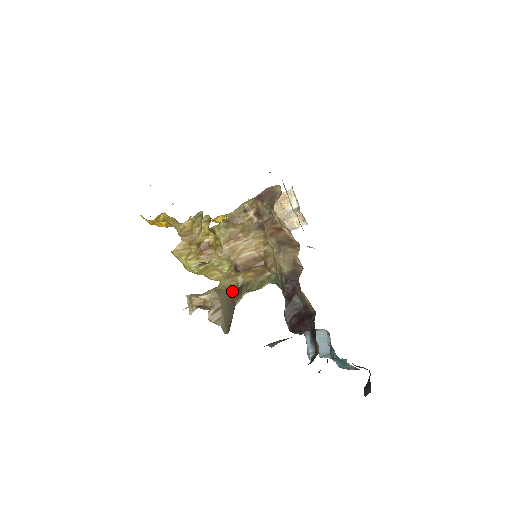
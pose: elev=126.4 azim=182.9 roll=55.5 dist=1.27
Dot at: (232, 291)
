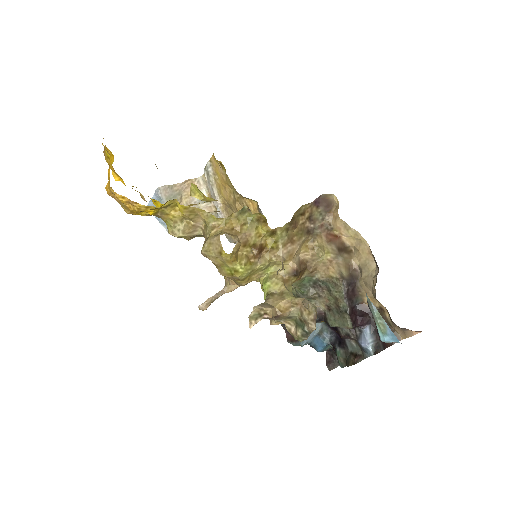
Dot at: occluded
